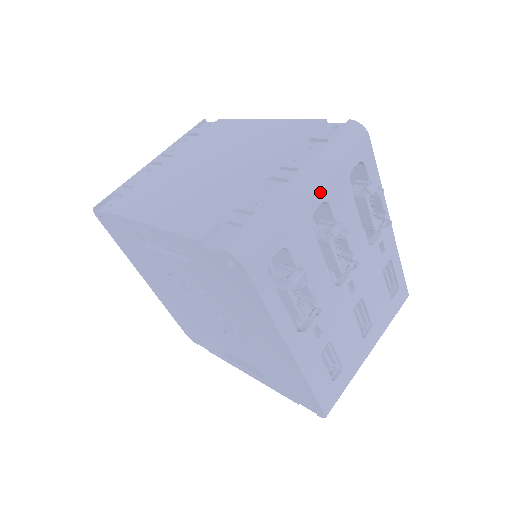
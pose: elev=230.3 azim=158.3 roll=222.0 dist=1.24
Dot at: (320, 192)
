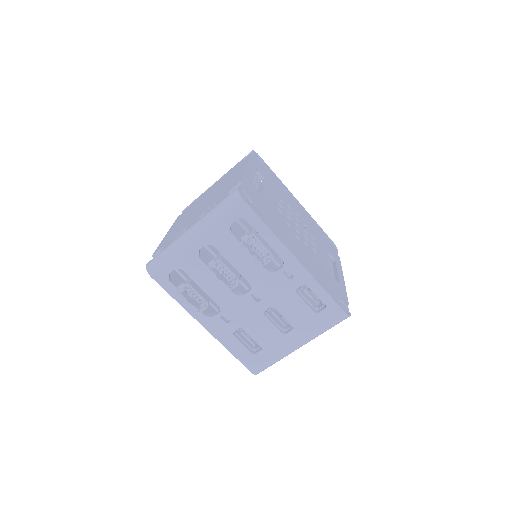
Dot at: (202, 239)
